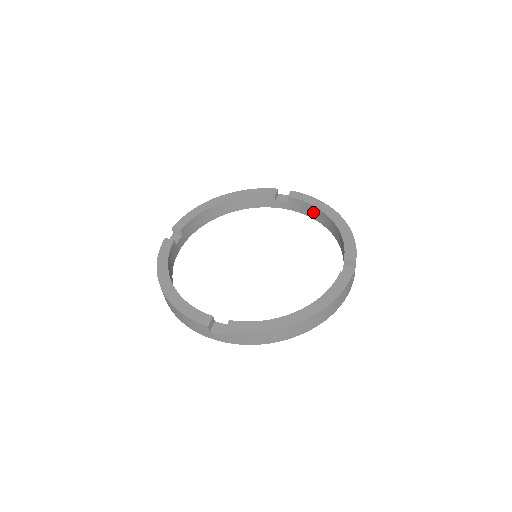
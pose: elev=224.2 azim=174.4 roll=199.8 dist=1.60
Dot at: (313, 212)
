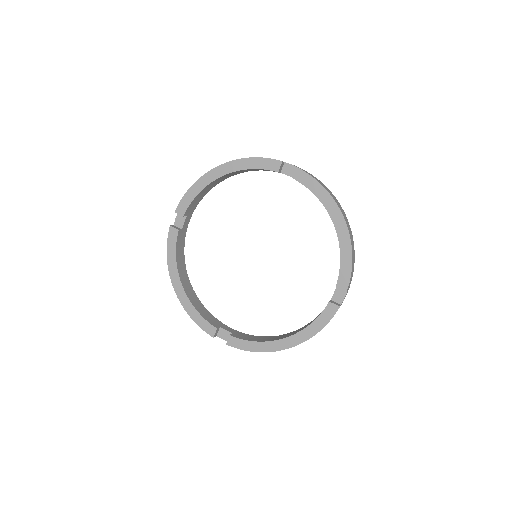
Dot at: occluded
